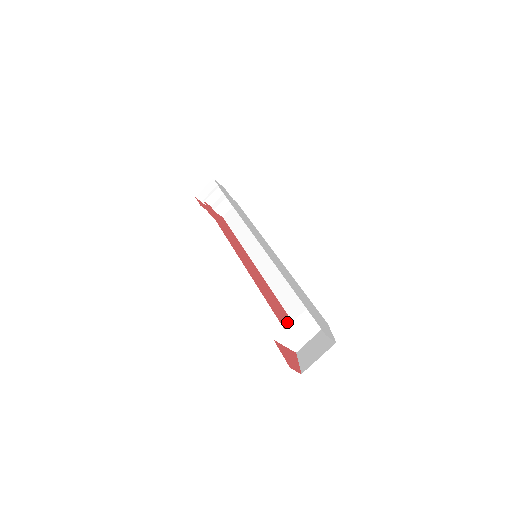
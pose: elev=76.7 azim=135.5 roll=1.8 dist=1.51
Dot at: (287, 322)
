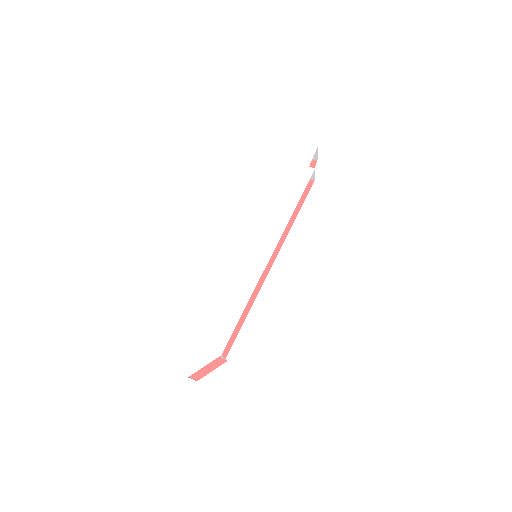
Dot at: occluded
